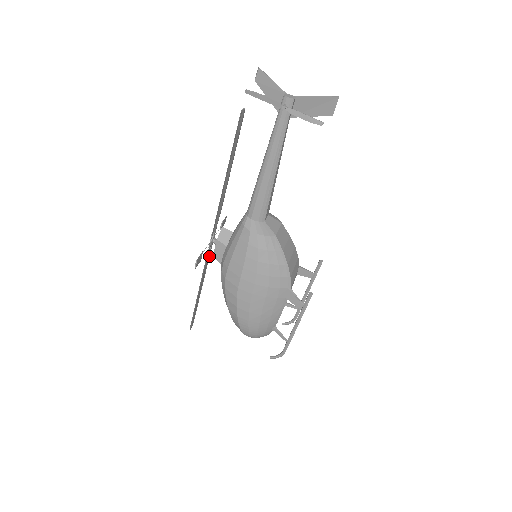
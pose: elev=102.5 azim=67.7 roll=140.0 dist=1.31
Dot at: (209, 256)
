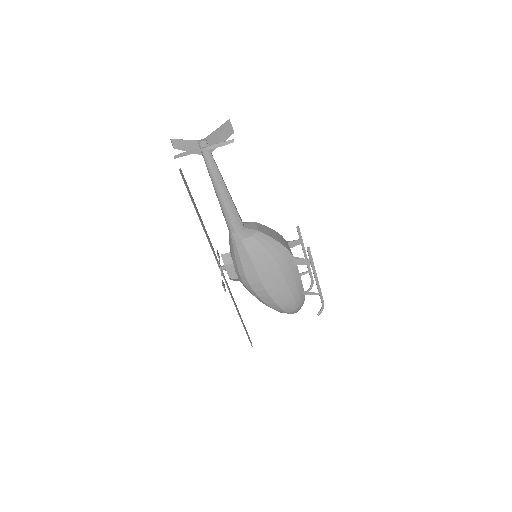
Dot at: occluded
